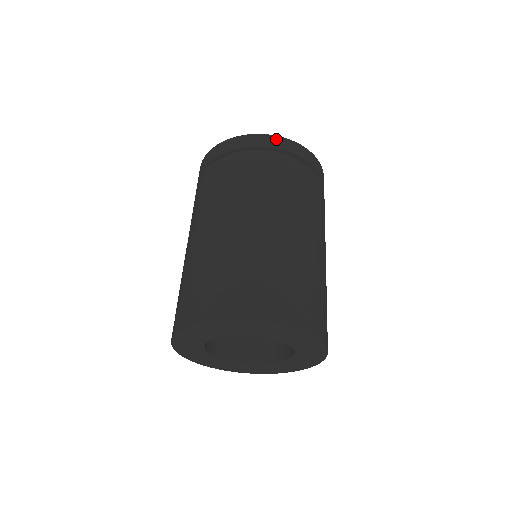
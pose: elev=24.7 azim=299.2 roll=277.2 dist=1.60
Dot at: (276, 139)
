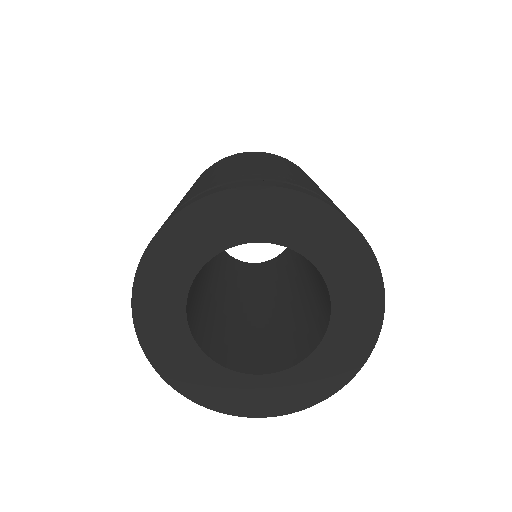
Dot at: occluded
